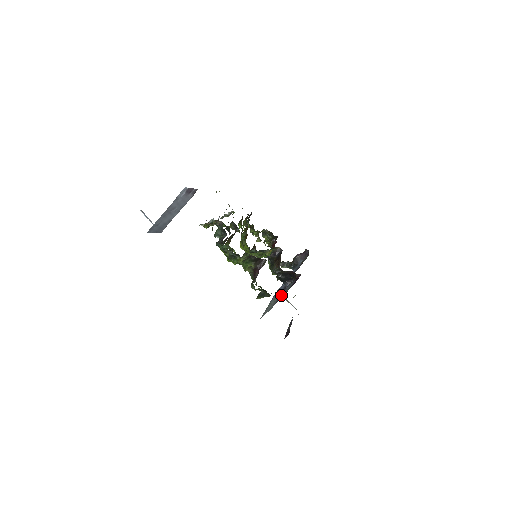
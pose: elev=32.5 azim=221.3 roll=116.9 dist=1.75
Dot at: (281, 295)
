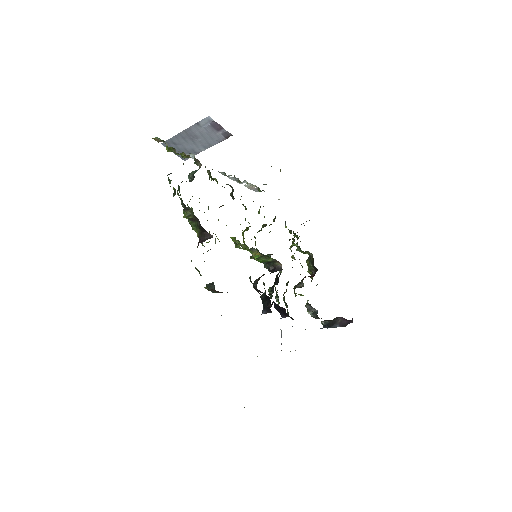
Dot at: occluded
